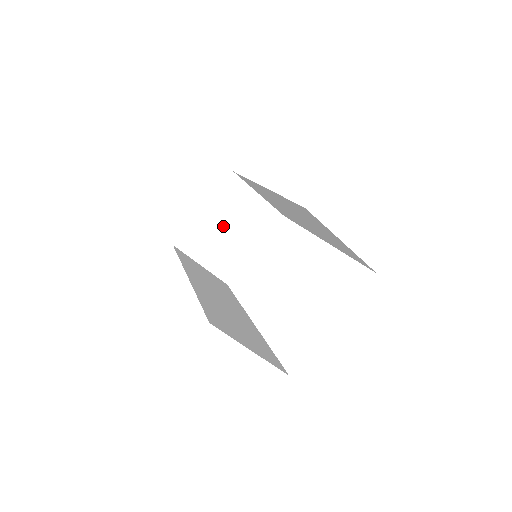
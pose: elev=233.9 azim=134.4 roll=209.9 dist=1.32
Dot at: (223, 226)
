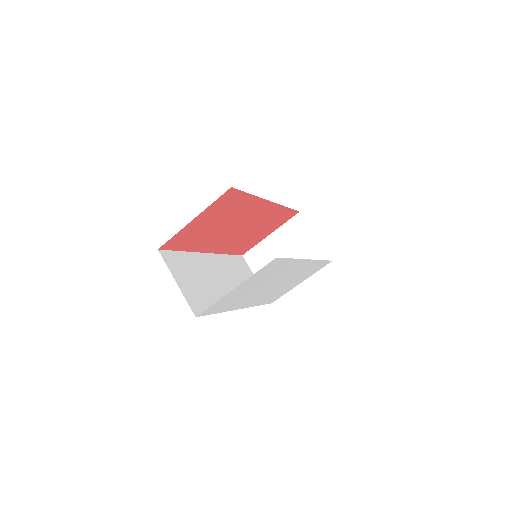
Dot at: (281, 253)
